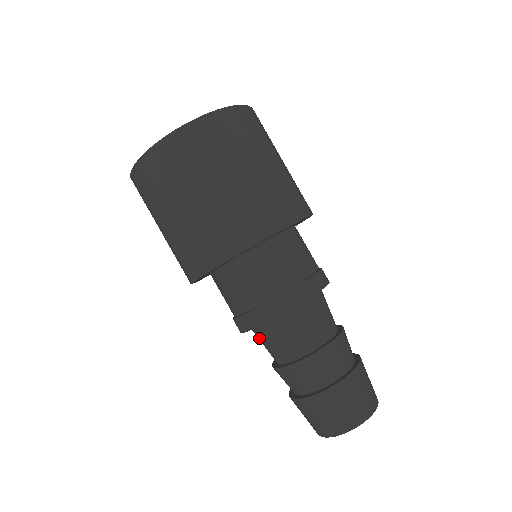
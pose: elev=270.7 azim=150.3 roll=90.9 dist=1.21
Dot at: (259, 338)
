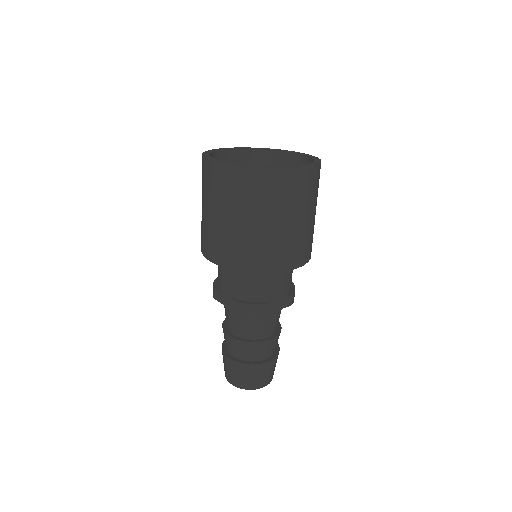
Dot at: occluded
